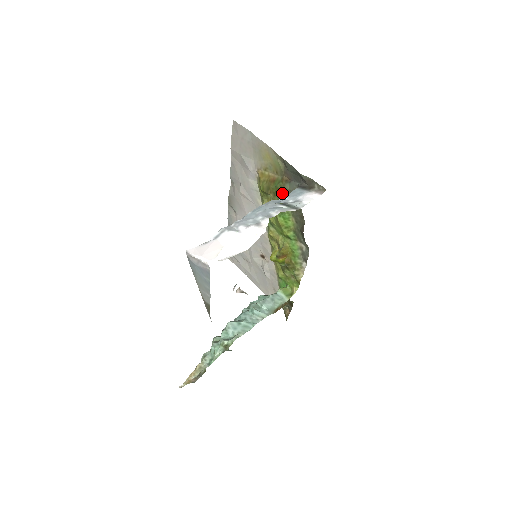
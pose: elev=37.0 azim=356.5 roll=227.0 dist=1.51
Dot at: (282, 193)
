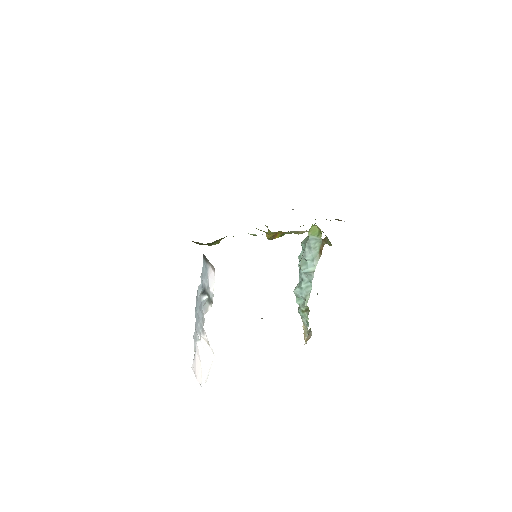
Dot at: (206, 244)
